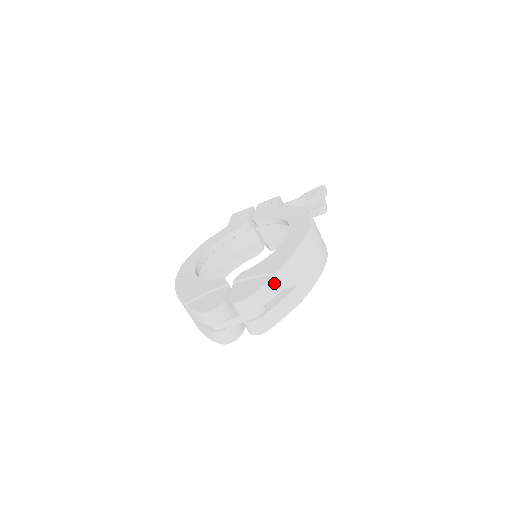
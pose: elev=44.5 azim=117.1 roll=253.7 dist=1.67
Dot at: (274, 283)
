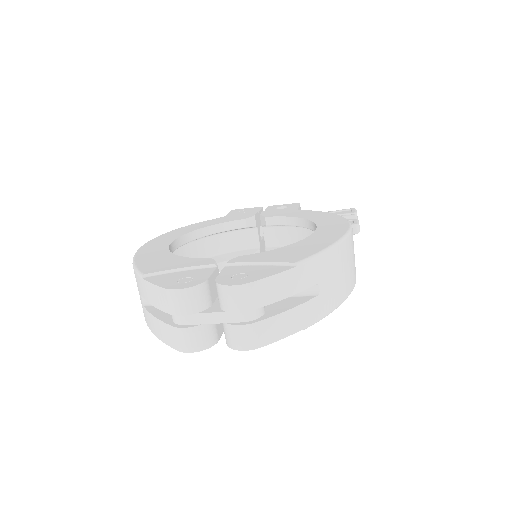
Dot at: (290, 277)
